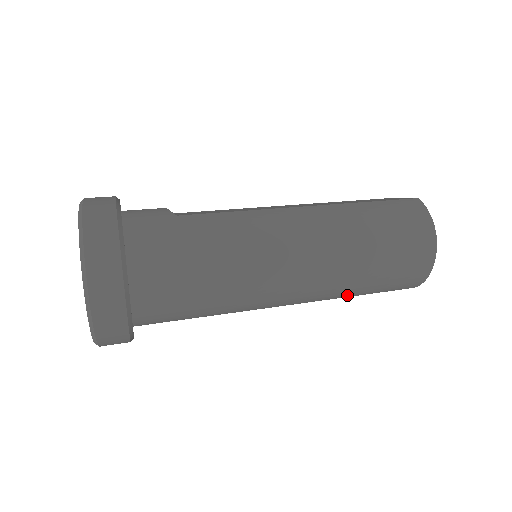
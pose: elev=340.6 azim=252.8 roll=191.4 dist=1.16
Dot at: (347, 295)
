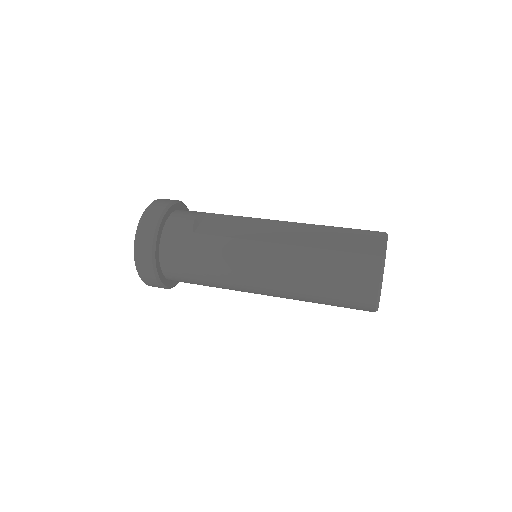
Dot at: occluded
